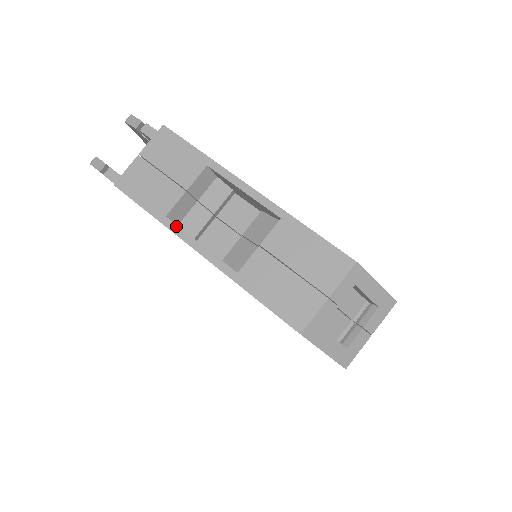
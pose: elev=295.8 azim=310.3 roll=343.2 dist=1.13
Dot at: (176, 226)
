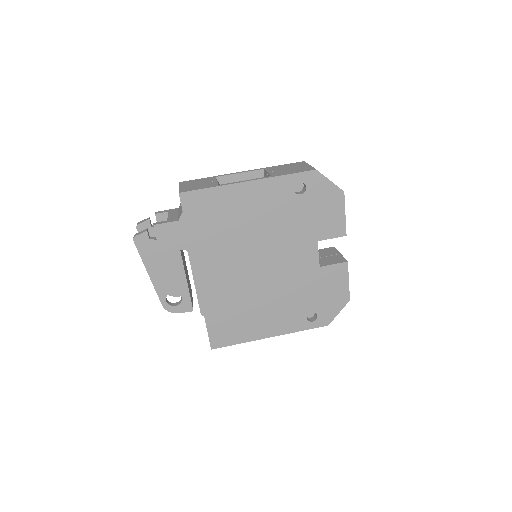
Dot at: (227, 184)
